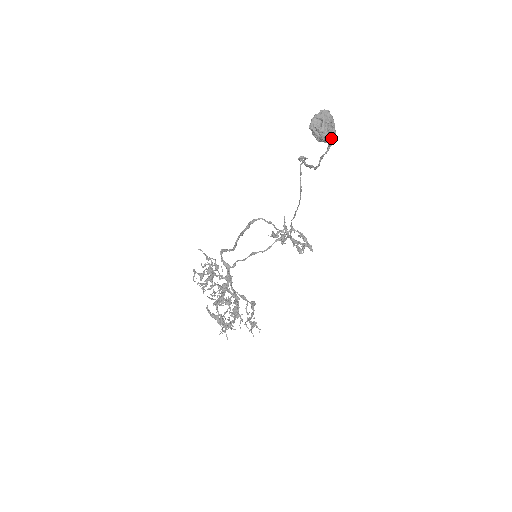
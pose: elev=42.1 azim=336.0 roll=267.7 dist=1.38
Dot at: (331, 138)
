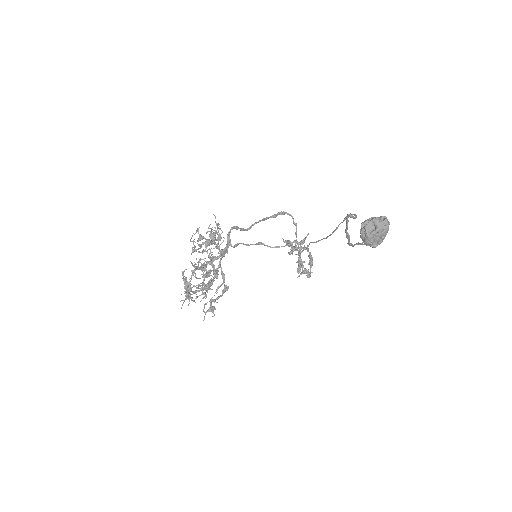
Dot at: (373, 246)
